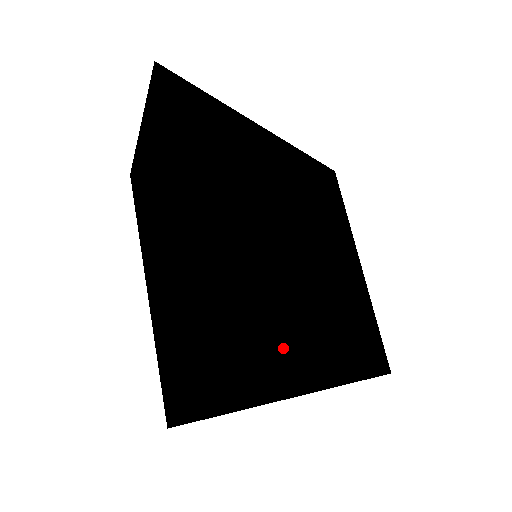
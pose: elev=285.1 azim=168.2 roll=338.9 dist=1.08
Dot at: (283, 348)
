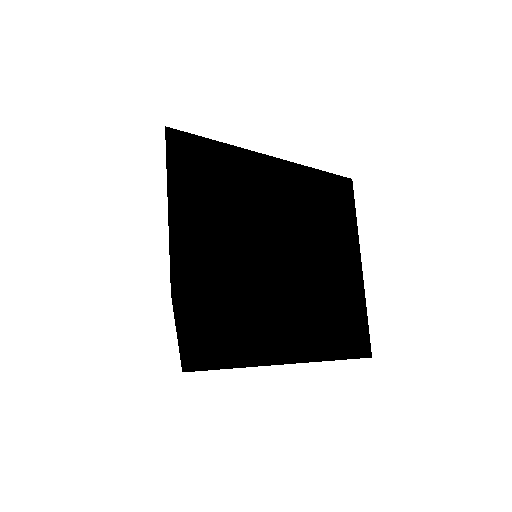
Dot at: (255, 331)
